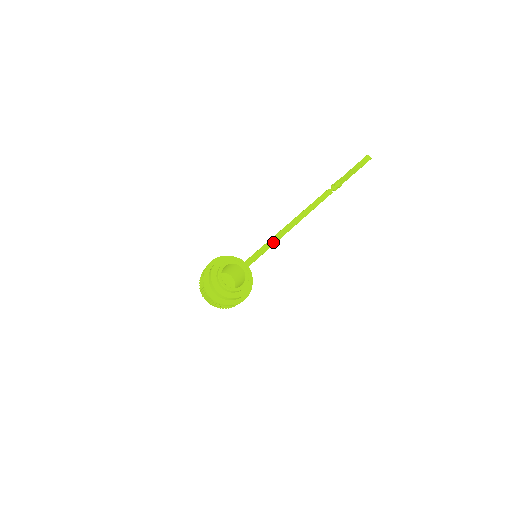
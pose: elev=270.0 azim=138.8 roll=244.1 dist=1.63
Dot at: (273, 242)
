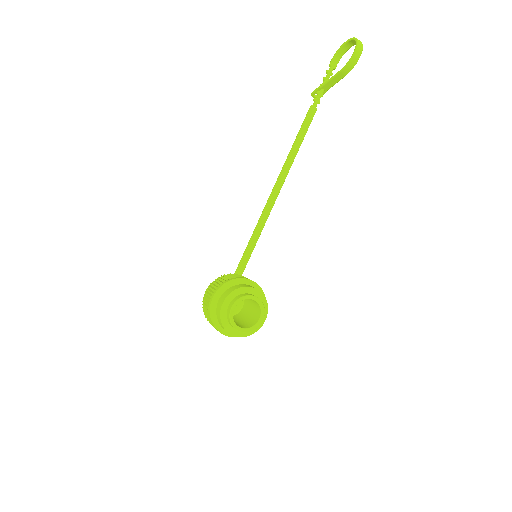
Dot at: (266, 217)
